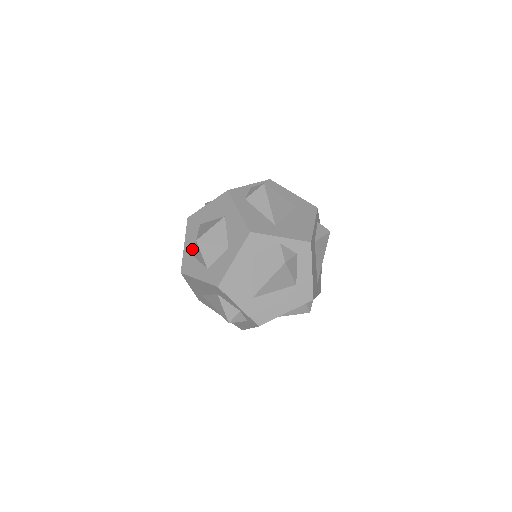
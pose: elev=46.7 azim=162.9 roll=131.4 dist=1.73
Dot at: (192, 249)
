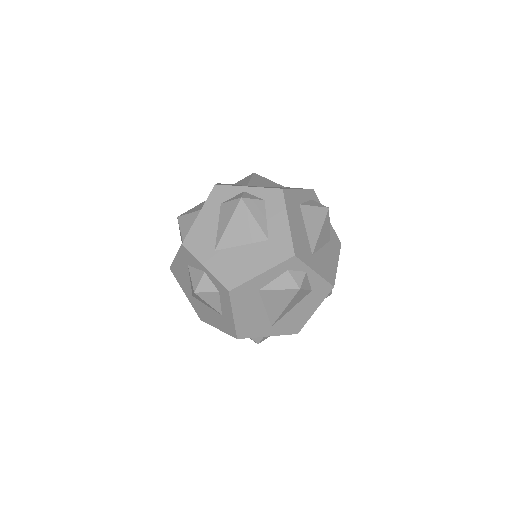
Dot at: occluded
